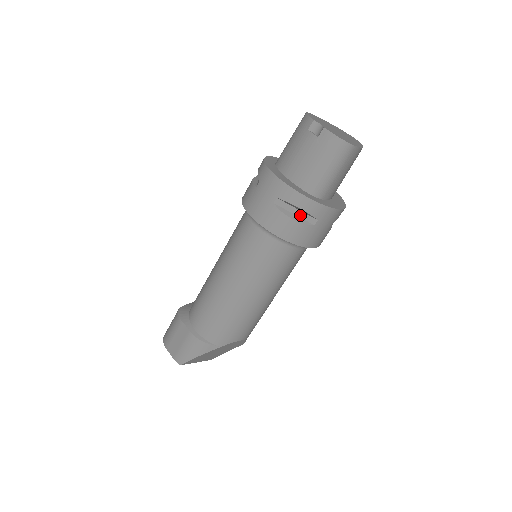
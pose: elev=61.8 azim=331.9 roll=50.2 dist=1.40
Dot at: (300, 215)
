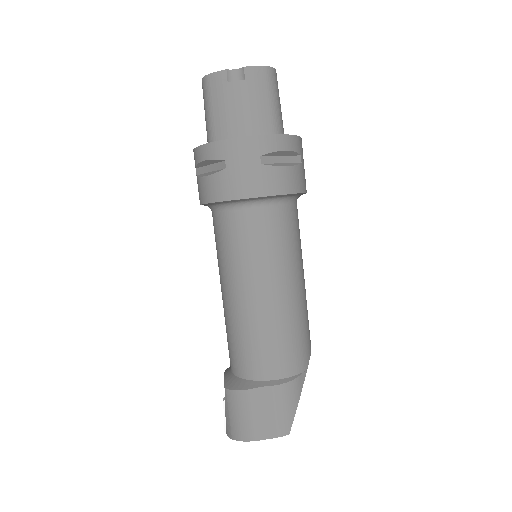
Dot at: (286, 161)
